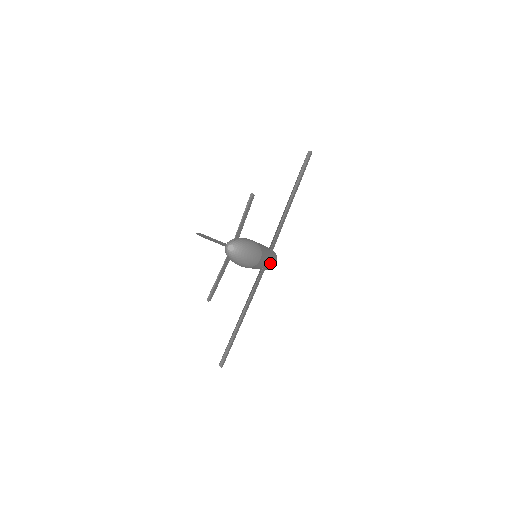
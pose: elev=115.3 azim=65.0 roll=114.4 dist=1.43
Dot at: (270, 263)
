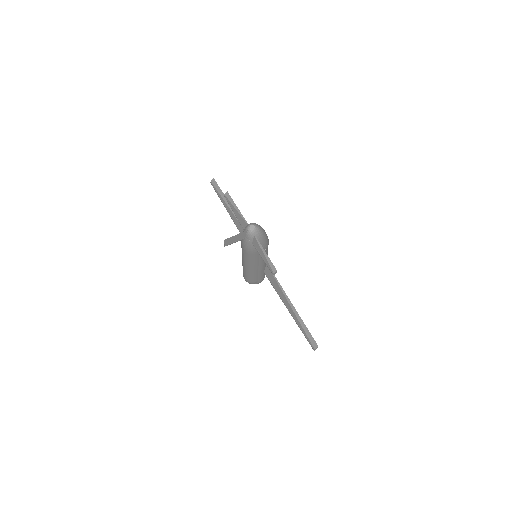
Dot at: occluded
